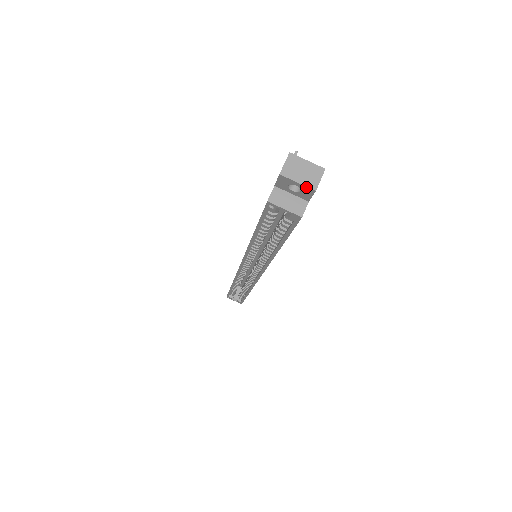
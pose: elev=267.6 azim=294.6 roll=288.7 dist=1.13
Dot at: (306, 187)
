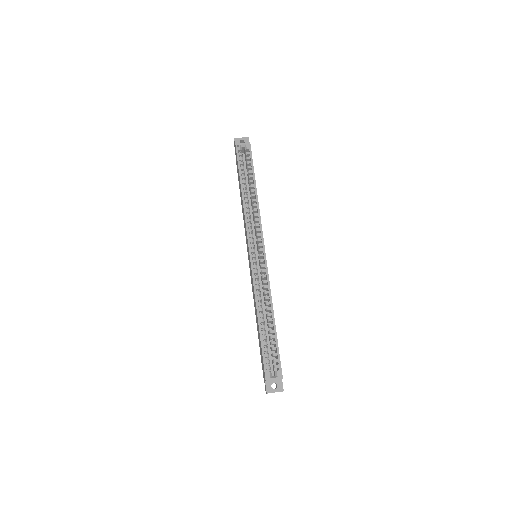
Dot at: (245, 138)
